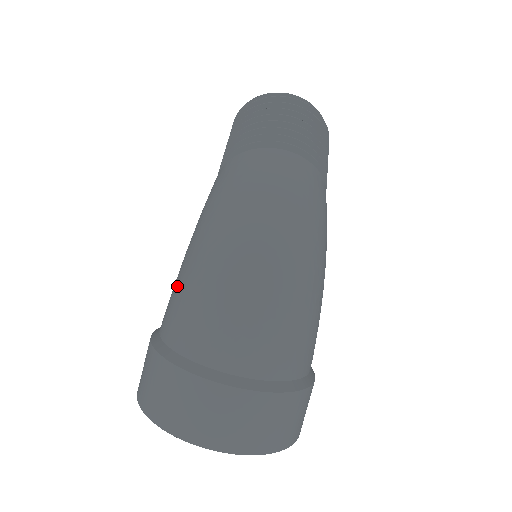
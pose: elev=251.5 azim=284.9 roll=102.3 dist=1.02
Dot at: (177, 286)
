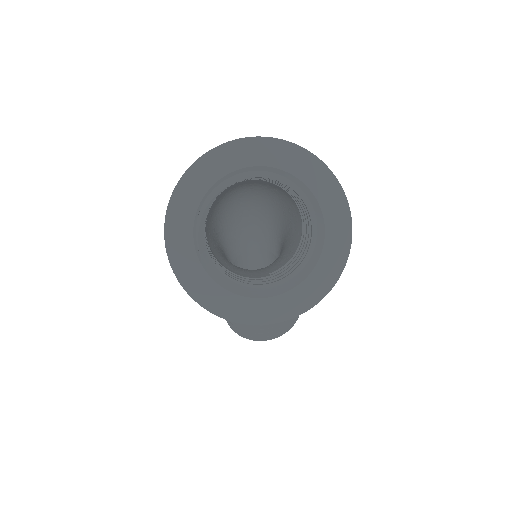
Dot at: occluded
